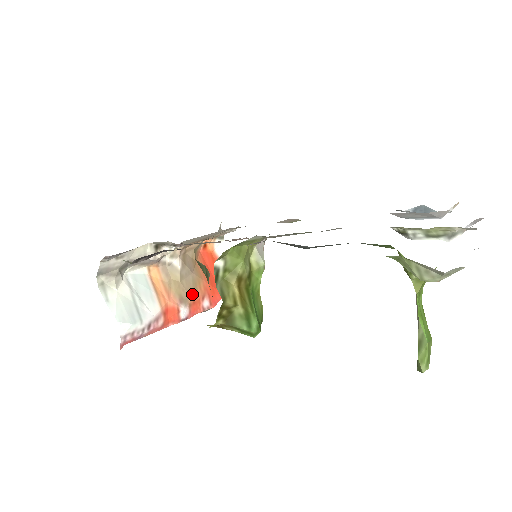
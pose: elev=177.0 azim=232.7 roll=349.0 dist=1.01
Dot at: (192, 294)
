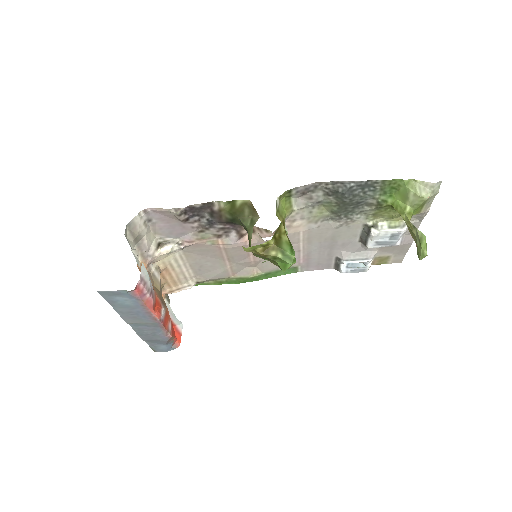
Dot at: (166, 306)
